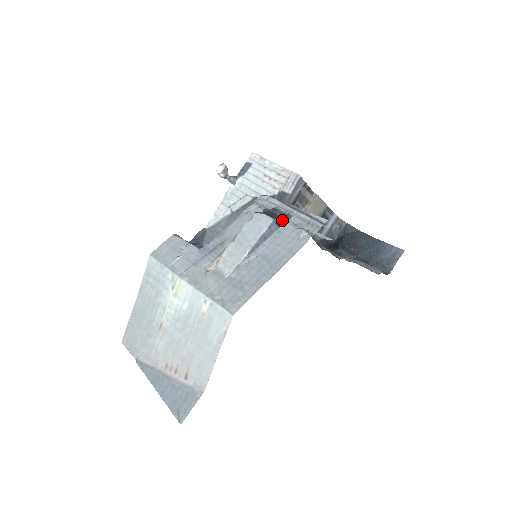
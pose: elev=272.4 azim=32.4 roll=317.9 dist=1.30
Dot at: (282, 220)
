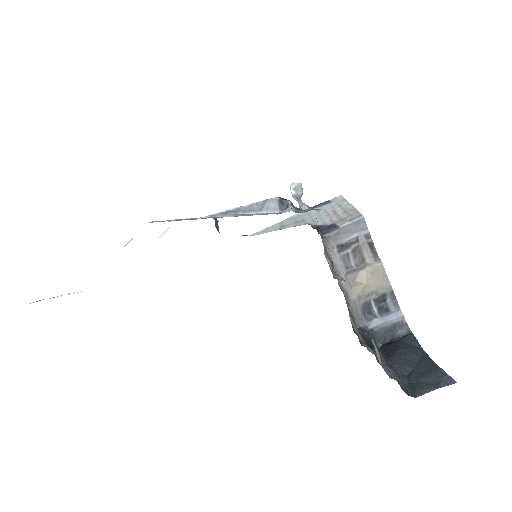
Dot at: (288, 205)
